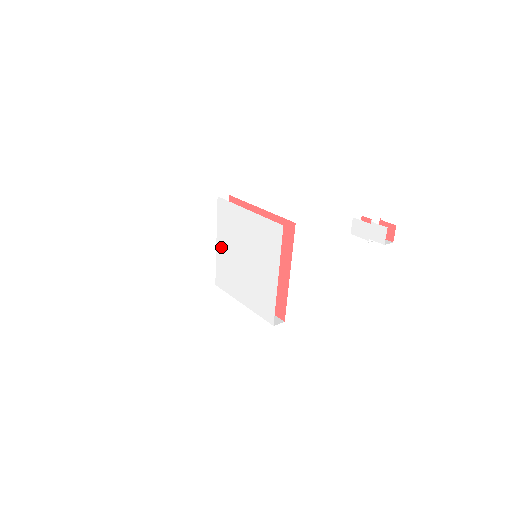
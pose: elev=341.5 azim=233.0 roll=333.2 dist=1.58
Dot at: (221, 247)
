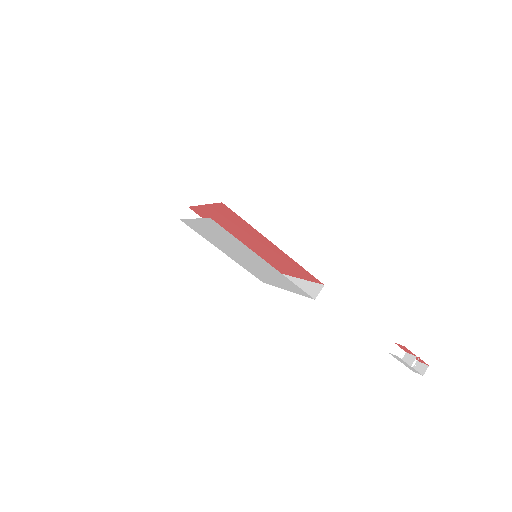
Dot at: (201, 226)
